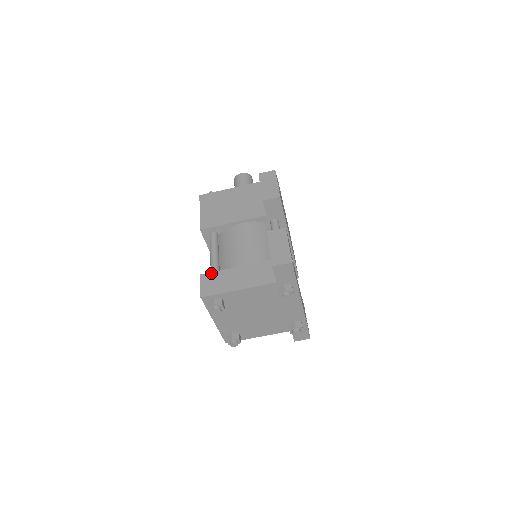
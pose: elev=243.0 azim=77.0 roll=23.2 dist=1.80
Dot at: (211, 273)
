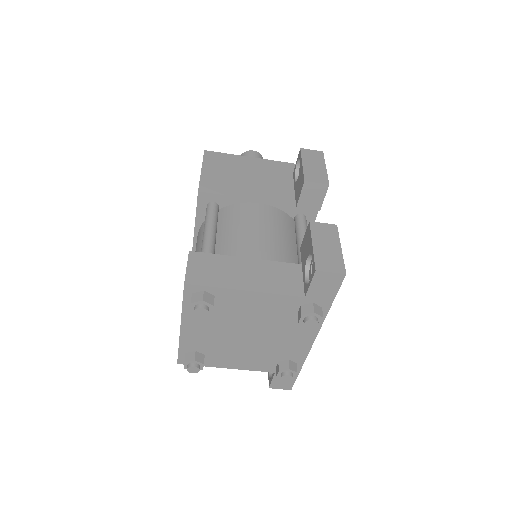
Dot at: (206, 254)
